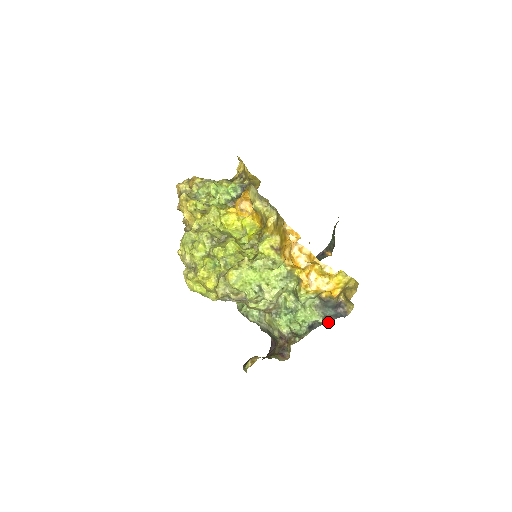
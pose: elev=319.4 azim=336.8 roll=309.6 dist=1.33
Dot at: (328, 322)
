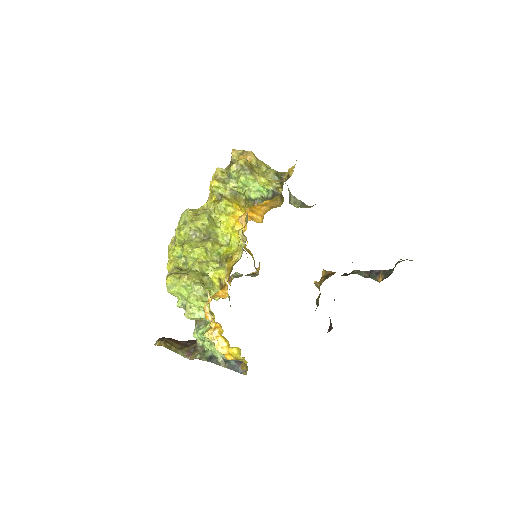
Dot at: (223, 366)
